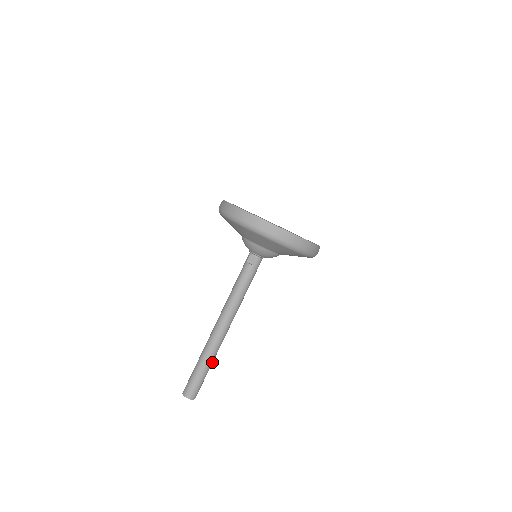
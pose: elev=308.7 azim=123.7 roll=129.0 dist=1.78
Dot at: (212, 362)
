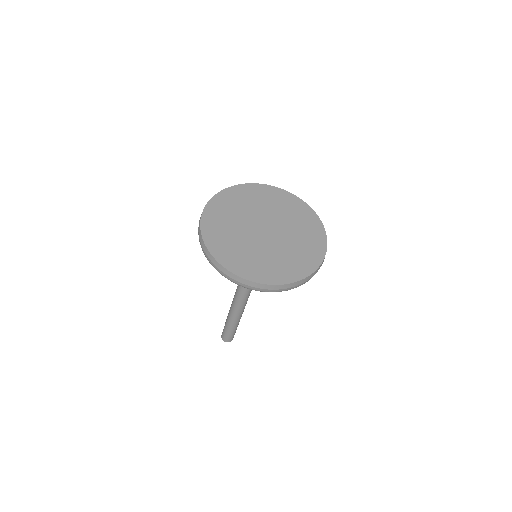
Dot at: (238, 323)
